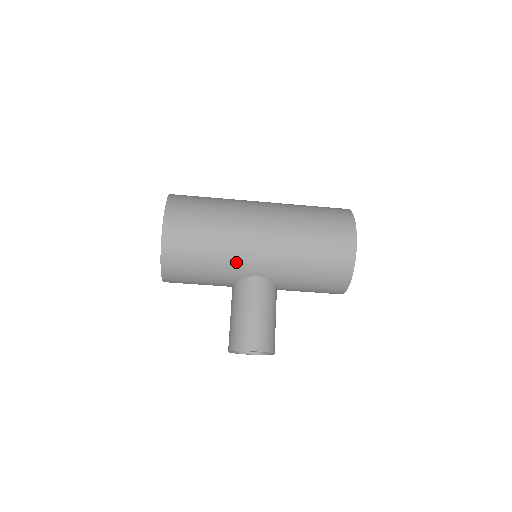
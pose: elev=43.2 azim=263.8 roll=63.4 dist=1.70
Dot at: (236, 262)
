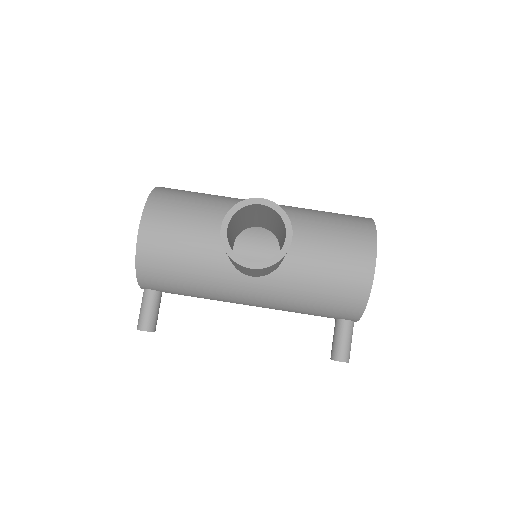
Dot at: occluded
